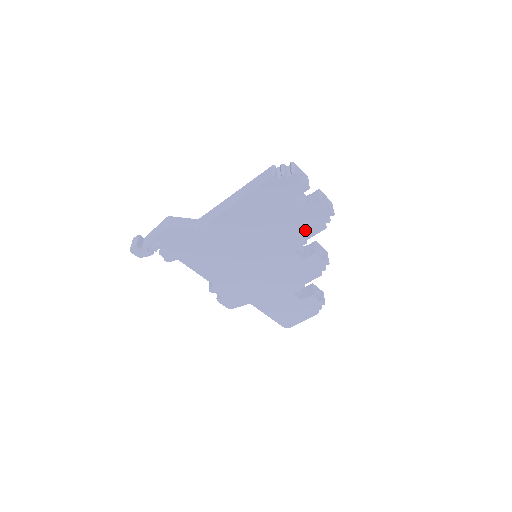
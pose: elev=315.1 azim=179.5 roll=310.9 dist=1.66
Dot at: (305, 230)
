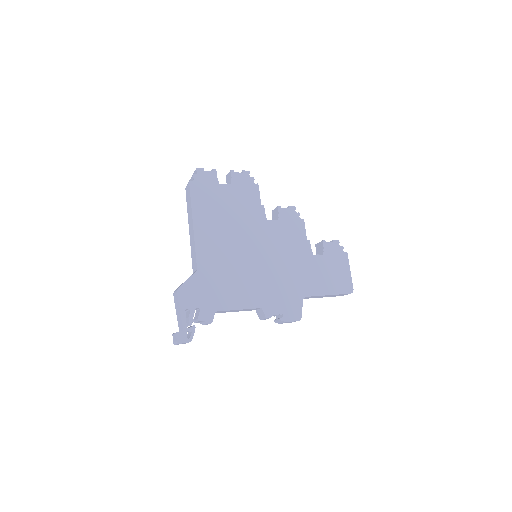
Dot at: (251, 198)
